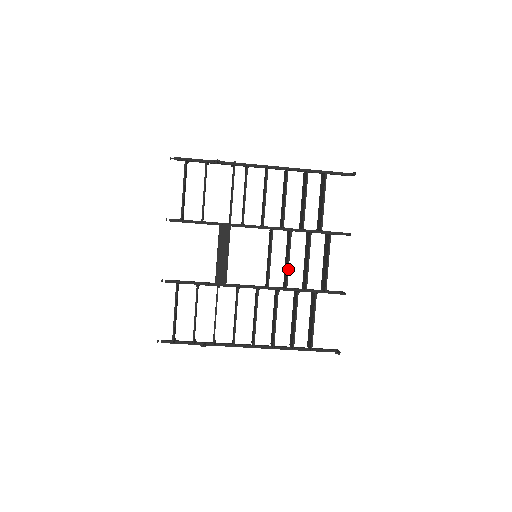
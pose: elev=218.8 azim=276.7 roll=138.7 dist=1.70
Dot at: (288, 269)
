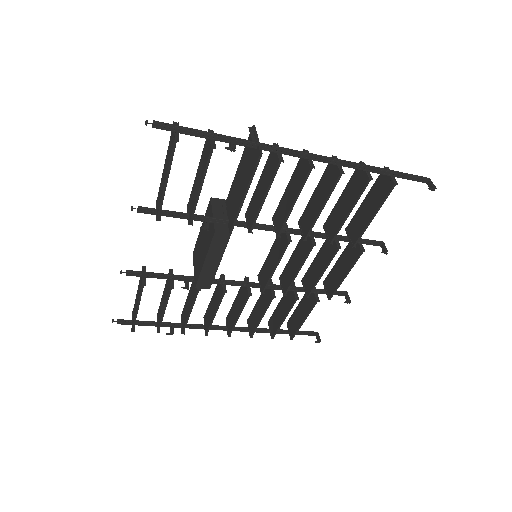
Dot at: (293, 280)
